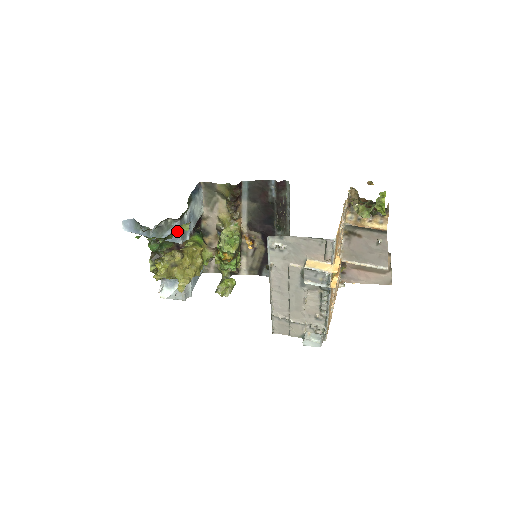
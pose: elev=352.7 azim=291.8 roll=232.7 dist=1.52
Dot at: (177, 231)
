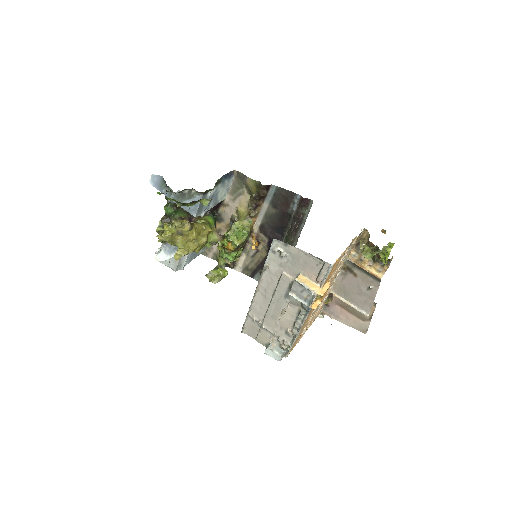
Dot at: (196, 204)
